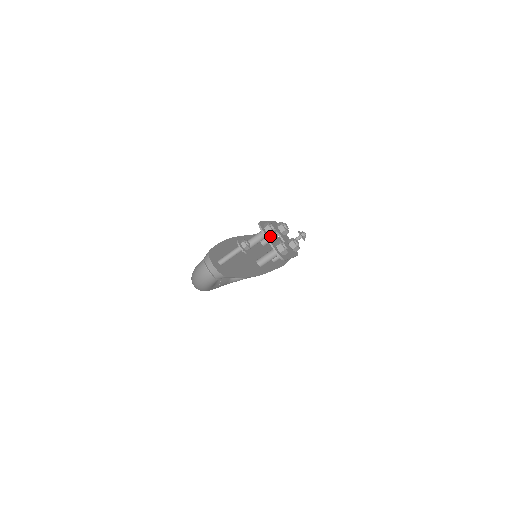
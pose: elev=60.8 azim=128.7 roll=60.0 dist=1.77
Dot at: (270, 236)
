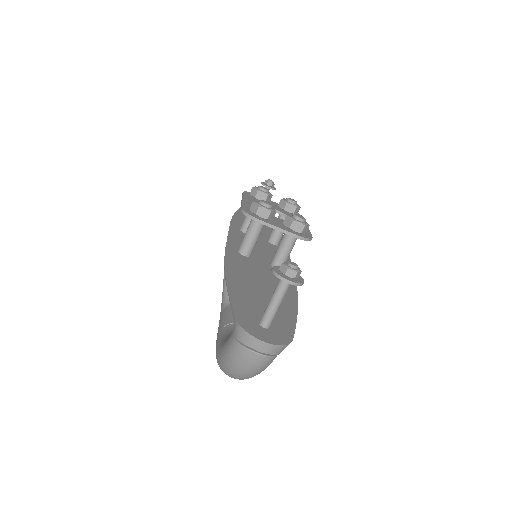
Dot at: (270, 219)
